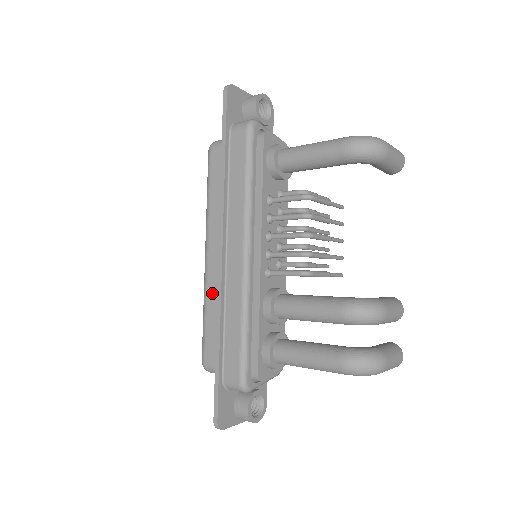
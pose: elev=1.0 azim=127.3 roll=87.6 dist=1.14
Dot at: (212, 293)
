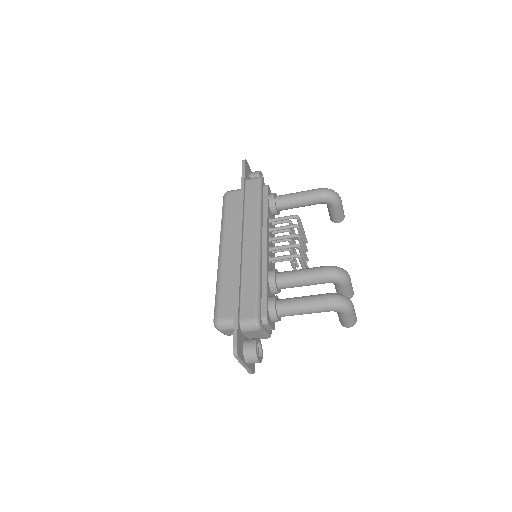
Dot at: (227, 272)
